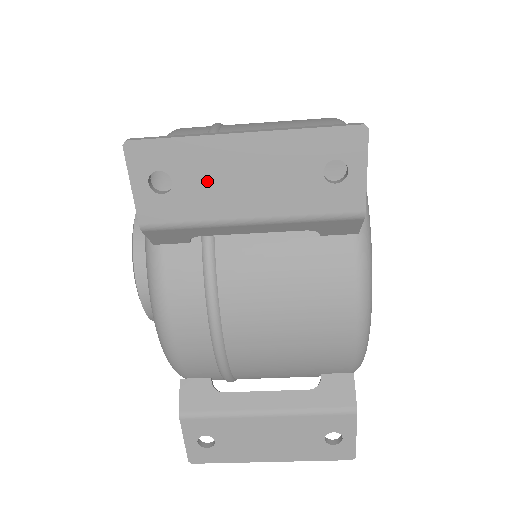
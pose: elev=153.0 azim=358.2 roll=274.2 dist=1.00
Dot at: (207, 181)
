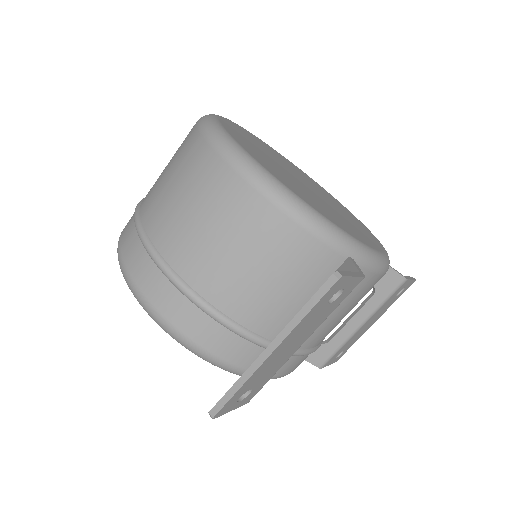
Dot at: (268, 370)
